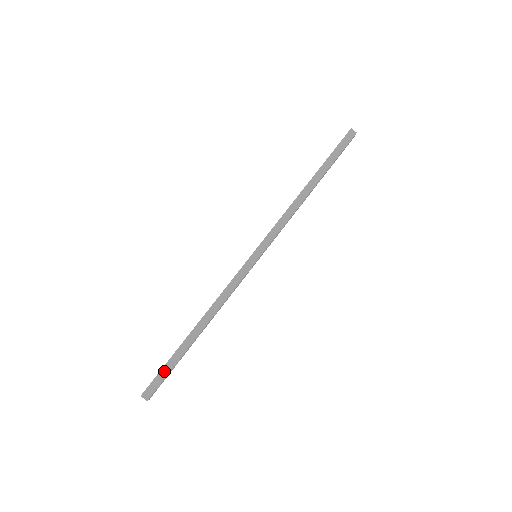
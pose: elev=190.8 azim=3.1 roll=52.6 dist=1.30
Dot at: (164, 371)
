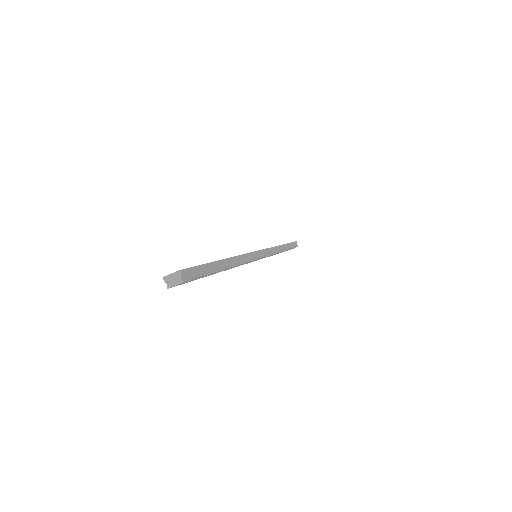
Dot at: (201, 269)
